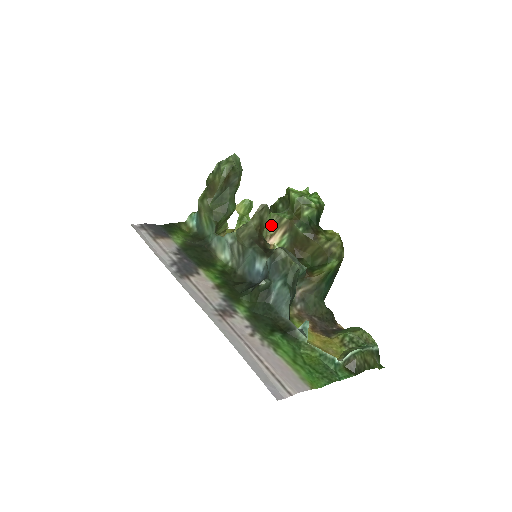
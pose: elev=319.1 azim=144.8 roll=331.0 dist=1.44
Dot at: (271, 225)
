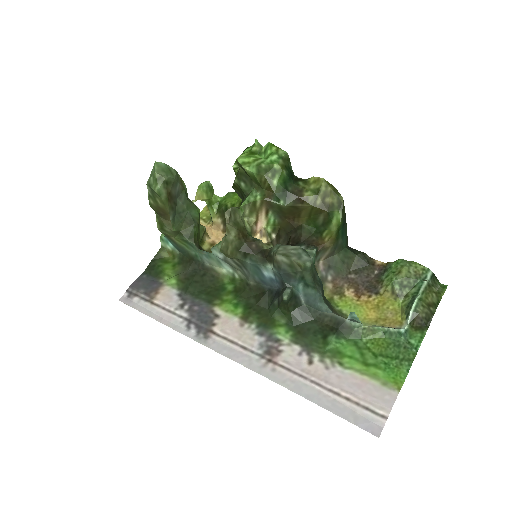
Dot at: (248, 214)
